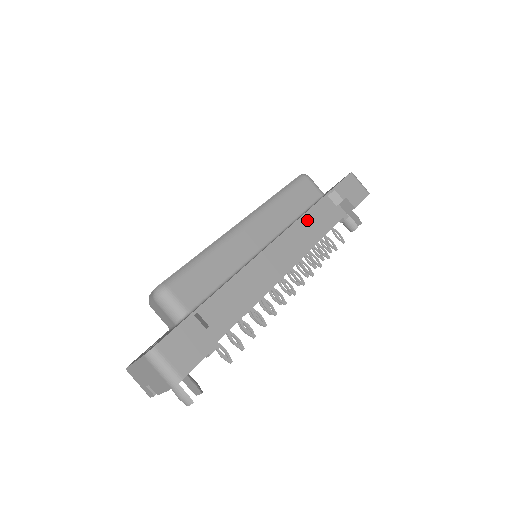
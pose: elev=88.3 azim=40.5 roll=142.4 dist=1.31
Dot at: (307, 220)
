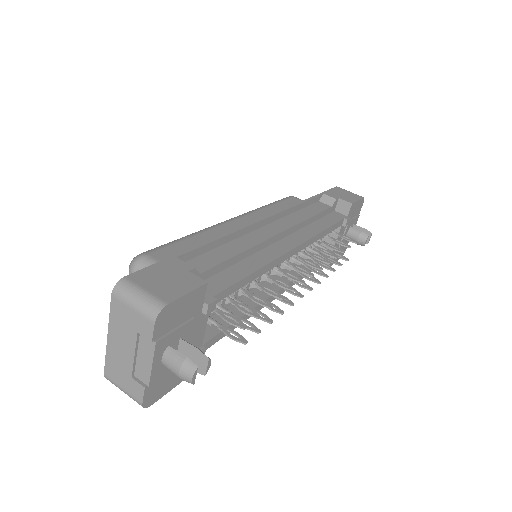
Dot at: (301, 213)
